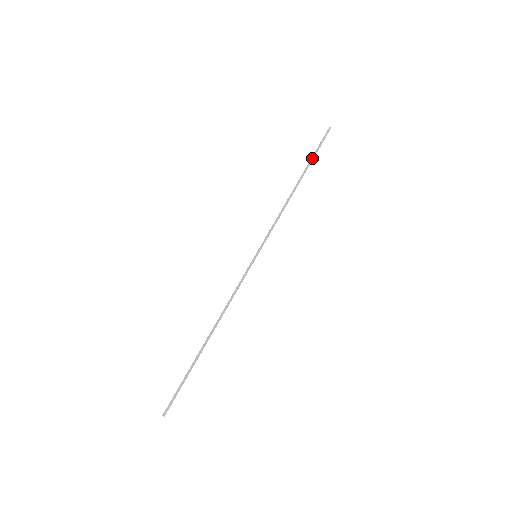
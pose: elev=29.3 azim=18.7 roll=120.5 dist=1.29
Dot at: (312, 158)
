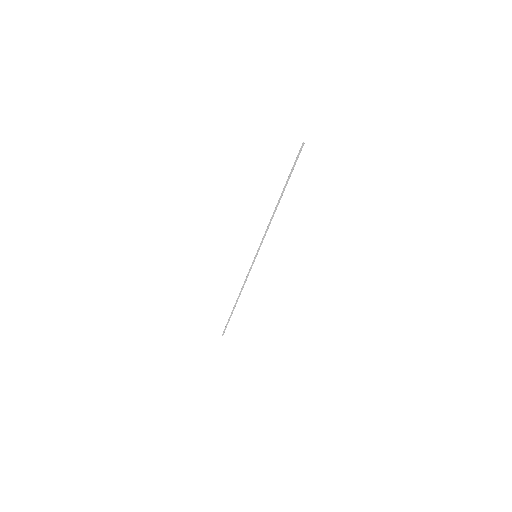
Dot at: (288, 177)
